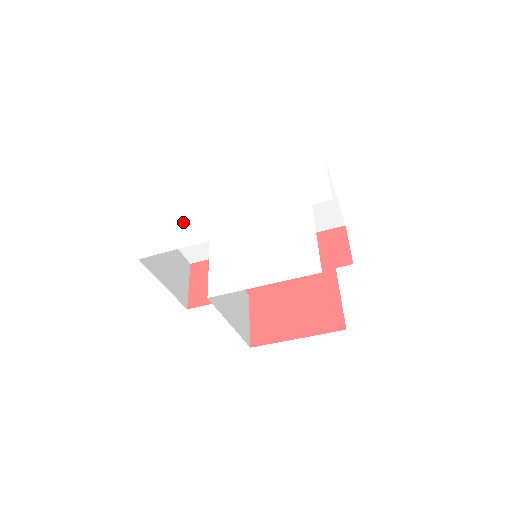
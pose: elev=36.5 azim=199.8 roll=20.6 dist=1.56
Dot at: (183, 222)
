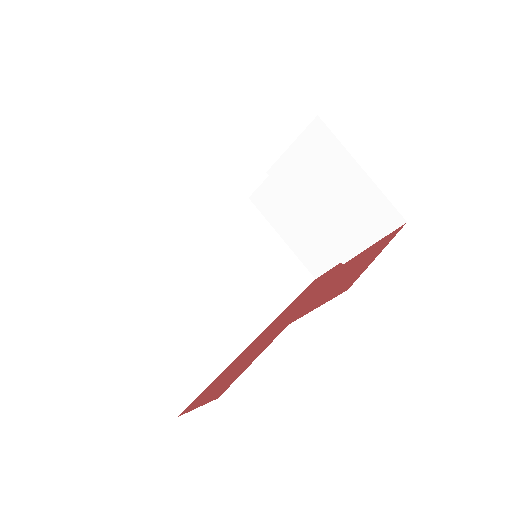
Dot at: occluded
